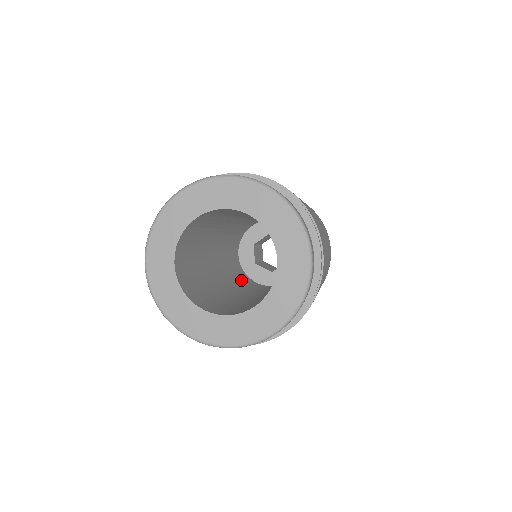
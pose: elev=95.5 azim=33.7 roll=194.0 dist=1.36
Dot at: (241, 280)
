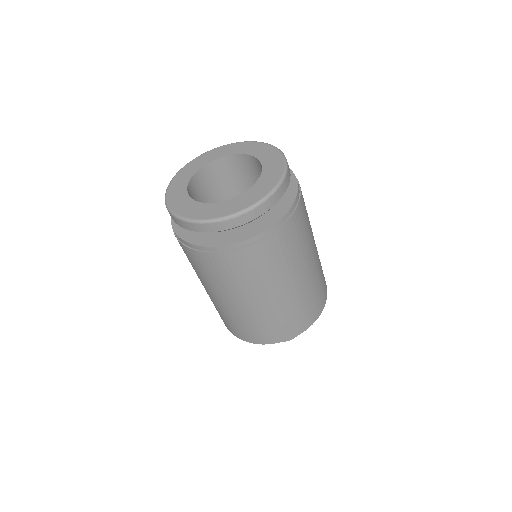
Dot at: occluded
